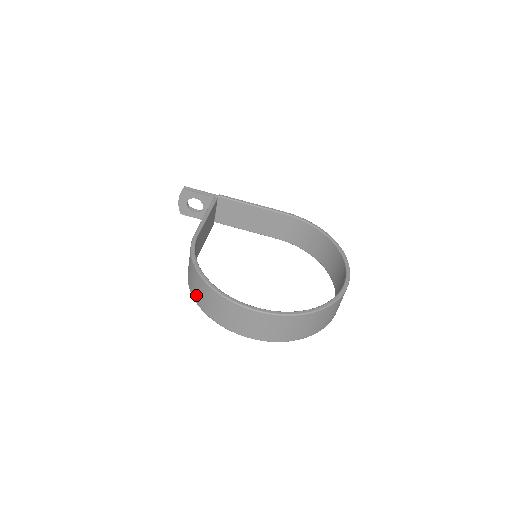
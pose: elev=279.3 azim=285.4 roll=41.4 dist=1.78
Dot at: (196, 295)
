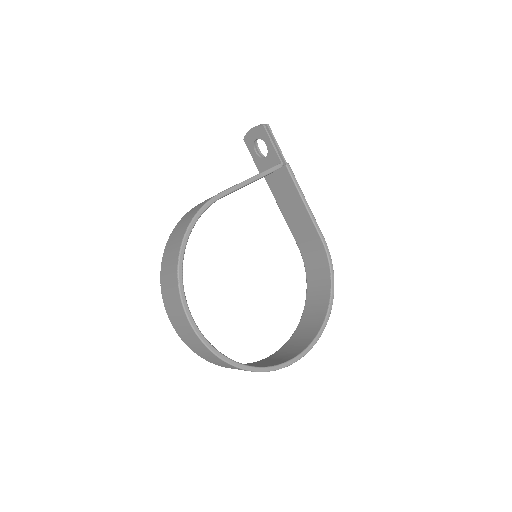
Dot at: (168, 249)
